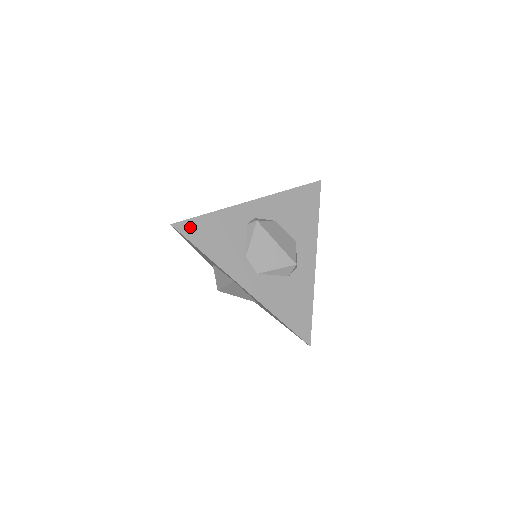
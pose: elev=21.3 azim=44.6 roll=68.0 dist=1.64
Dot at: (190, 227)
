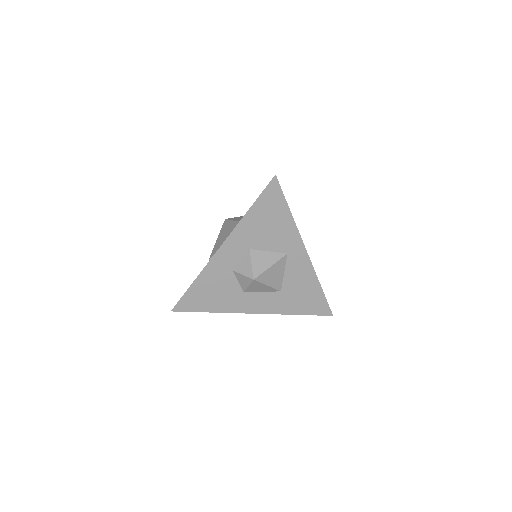
Dot at: occluded
